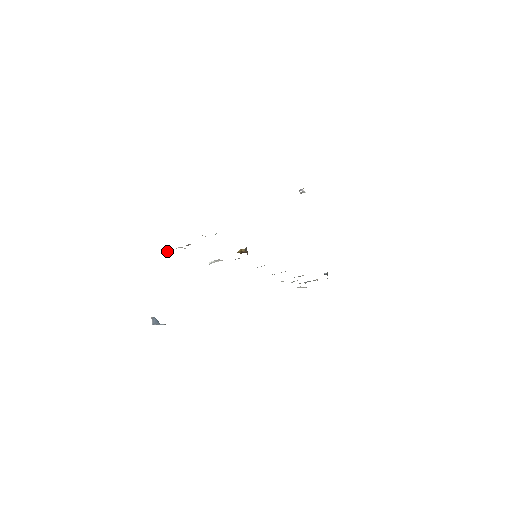
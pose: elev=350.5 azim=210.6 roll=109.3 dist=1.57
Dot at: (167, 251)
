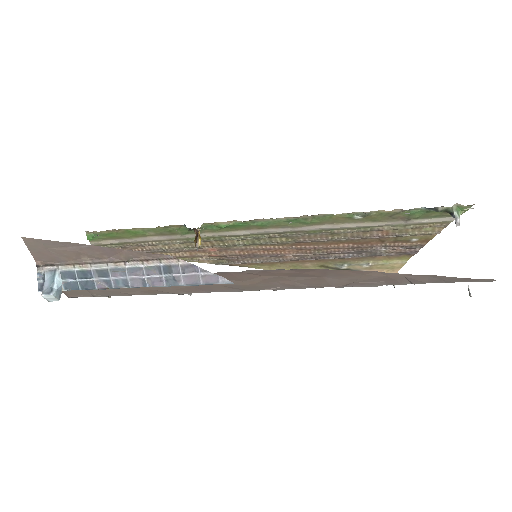
Dot at: occluded
